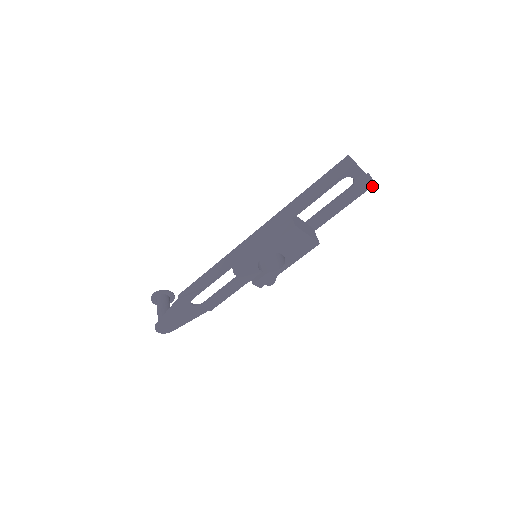
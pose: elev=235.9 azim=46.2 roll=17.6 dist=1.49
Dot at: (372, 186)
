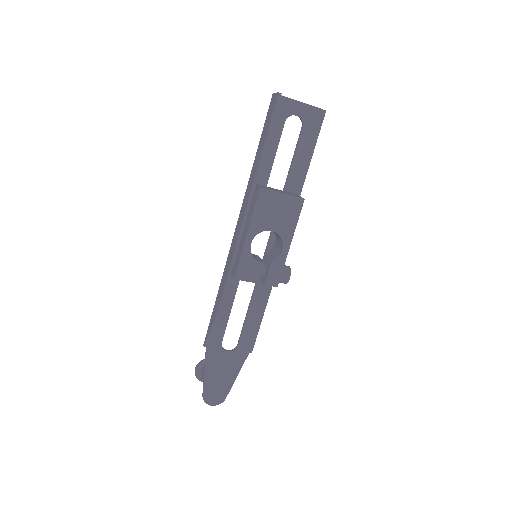
Dot at: (324, 115)
